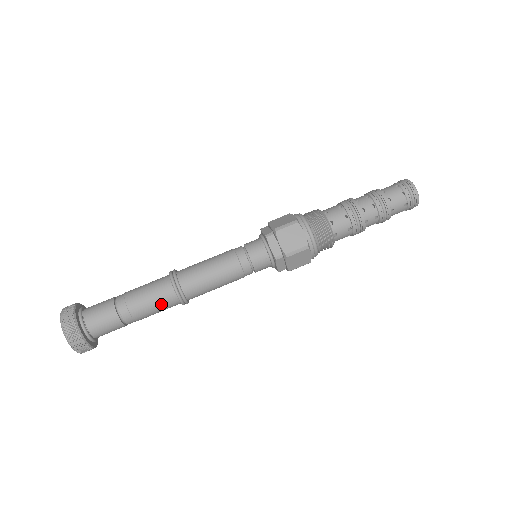
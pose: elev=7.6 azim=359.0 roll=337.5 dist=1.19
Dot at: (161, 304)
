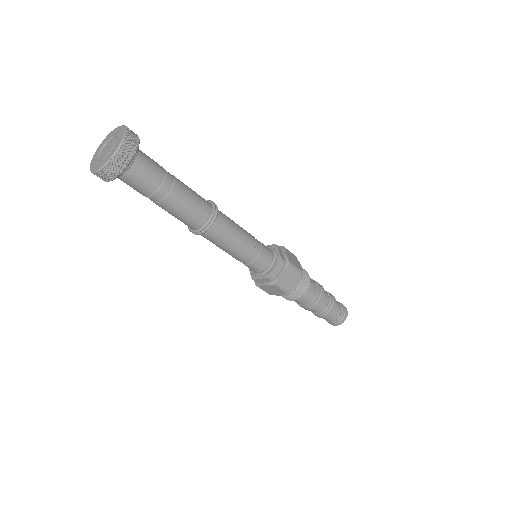
Dot at: (197, 205)
